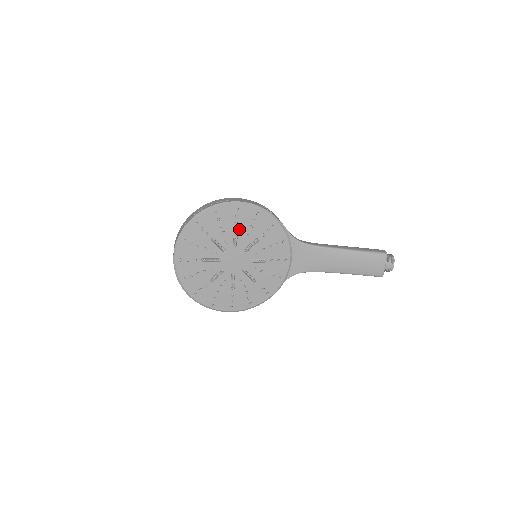
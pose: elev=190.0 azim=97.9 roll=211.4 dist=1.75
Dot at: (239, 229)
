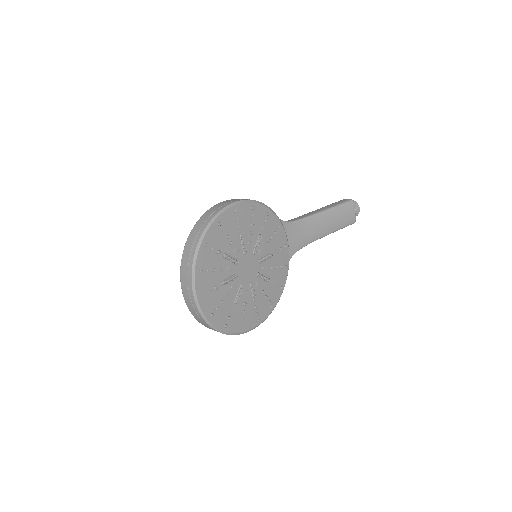
Dot at: (242, 232)
